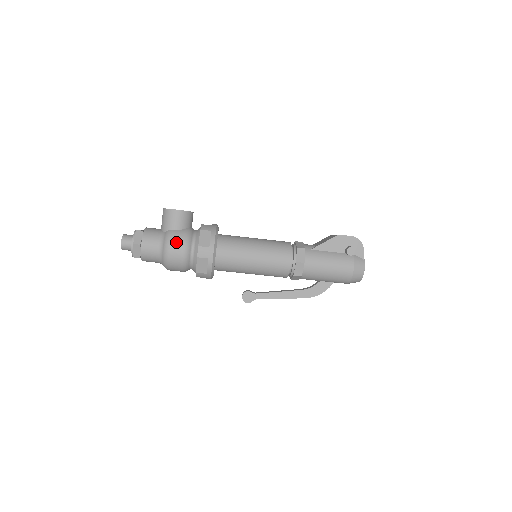
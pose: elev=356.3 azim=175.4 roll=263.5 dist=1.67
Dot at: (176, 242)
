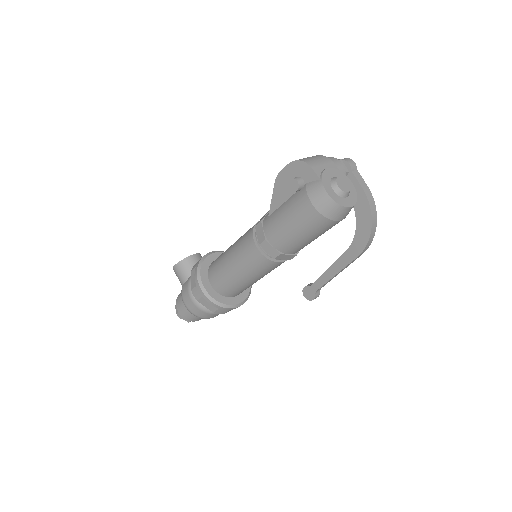
Dot at: (185, 296)
